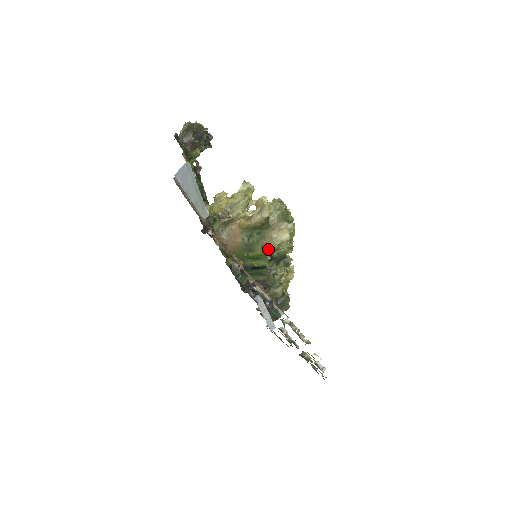
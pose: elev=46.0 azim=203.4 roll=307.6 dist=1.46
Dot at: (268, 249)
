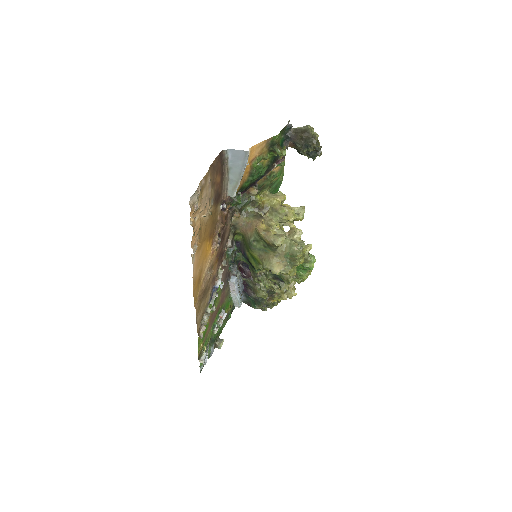
Dot at: (262, 262)
